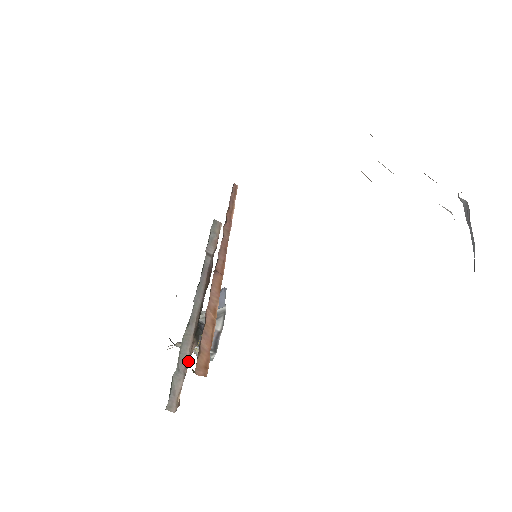
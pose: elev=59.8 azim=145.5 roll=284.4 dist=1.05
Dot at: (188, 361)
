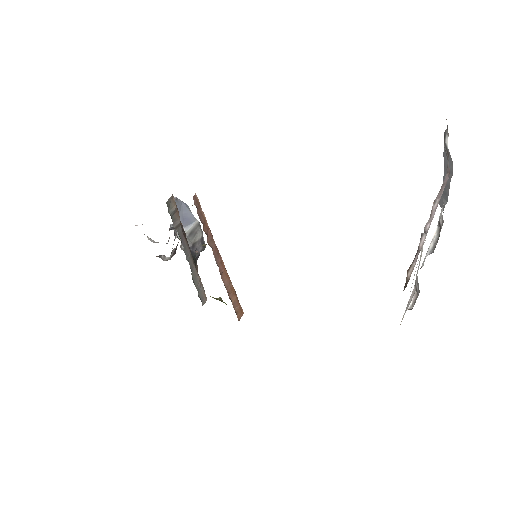
Dot at: (200, 279)
